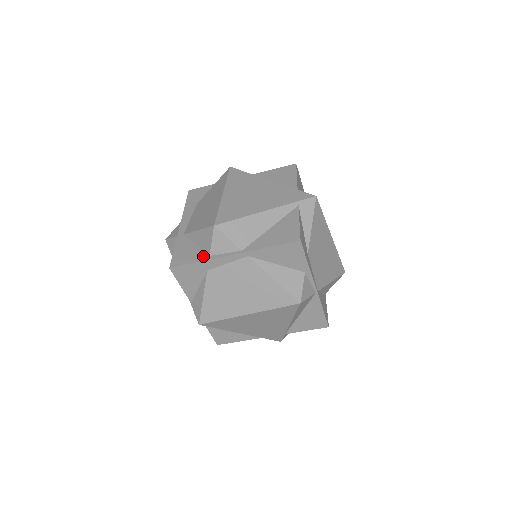
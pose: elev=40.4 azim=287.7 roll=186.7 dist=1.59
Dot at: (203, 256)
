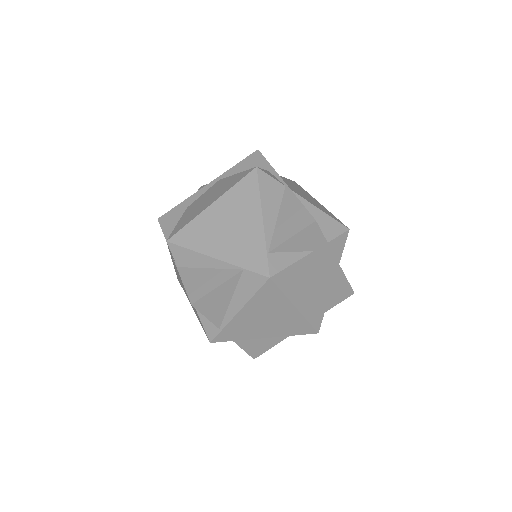
Dot at: occluded
